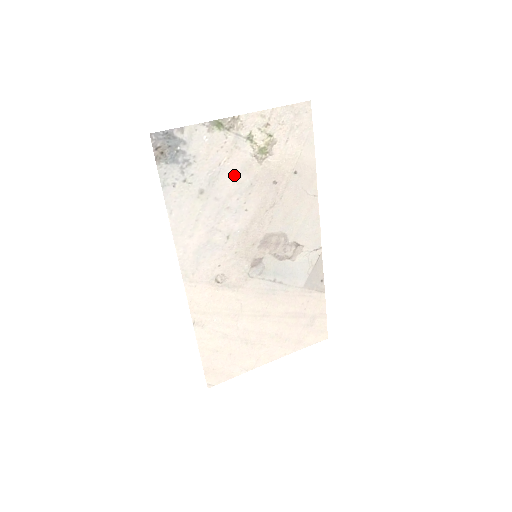
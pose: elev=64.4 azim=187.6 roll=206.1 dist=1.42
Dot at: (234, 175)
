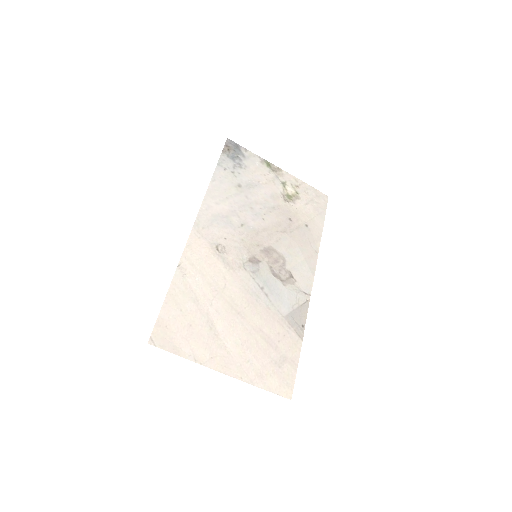
Dot at: (265, 194)
